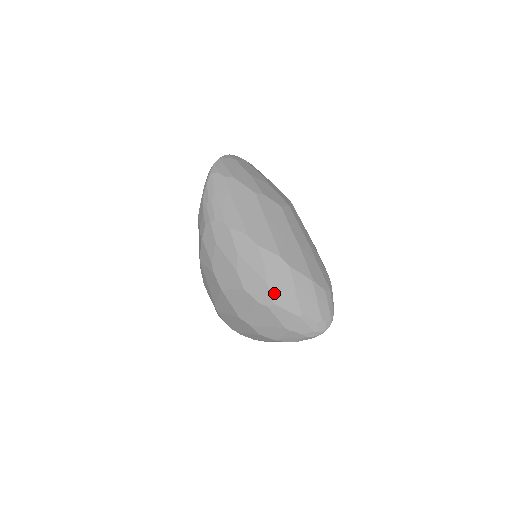
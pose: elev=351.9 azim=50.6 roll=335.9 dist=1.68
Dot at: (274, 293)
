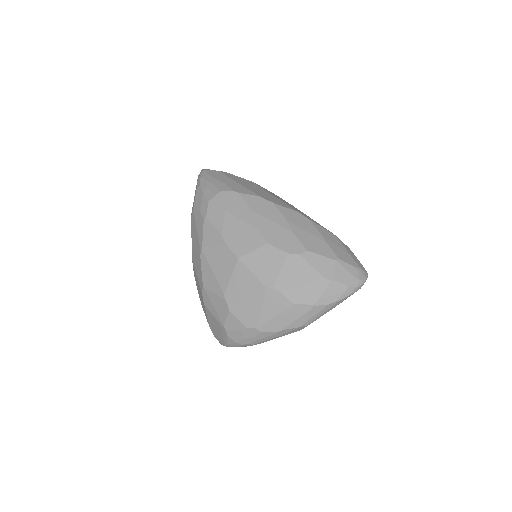
Dot at: (303, 241)
